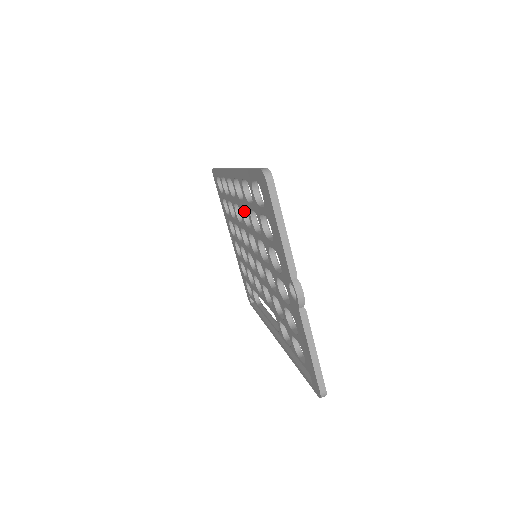
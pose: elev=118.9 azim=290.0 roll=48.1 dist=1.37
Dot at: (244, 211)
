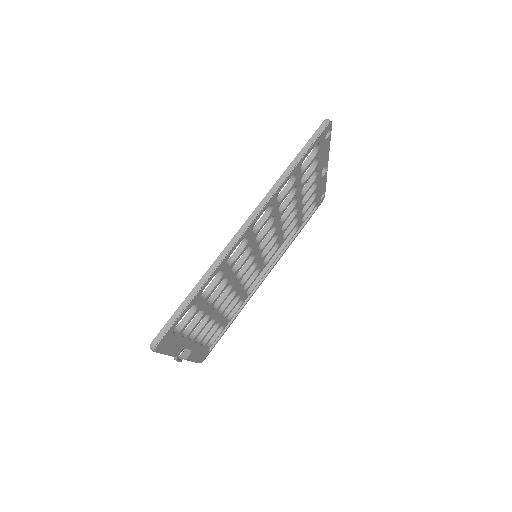
Dot at: occluded
